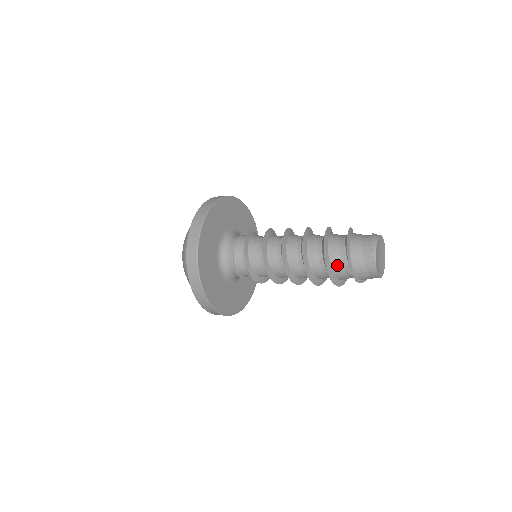
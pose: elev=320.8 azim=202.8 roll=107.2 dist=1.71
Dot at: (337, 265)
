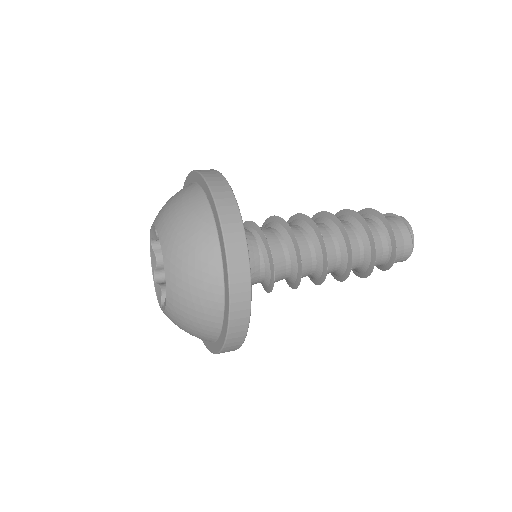
Dot at: (378, 255)
